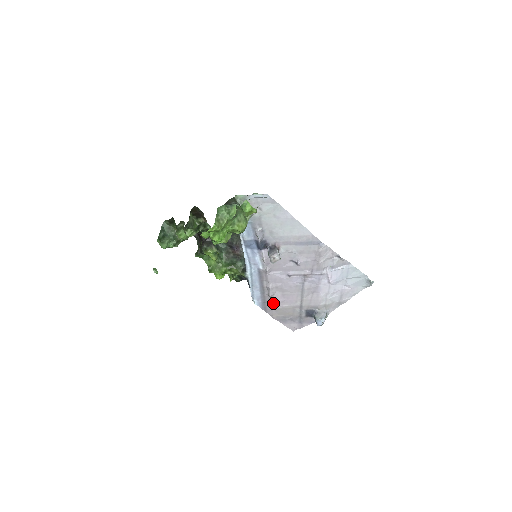
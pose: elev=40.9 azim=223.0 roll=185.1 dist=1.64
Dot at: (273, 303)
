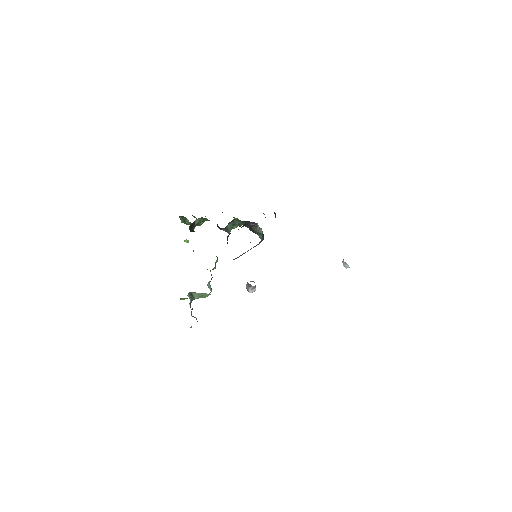
Dot at: occluded
